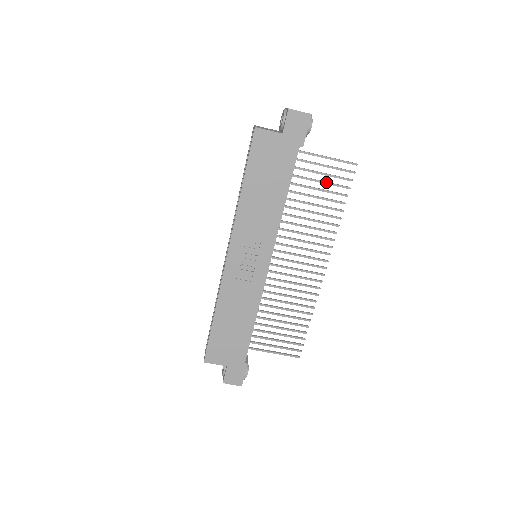
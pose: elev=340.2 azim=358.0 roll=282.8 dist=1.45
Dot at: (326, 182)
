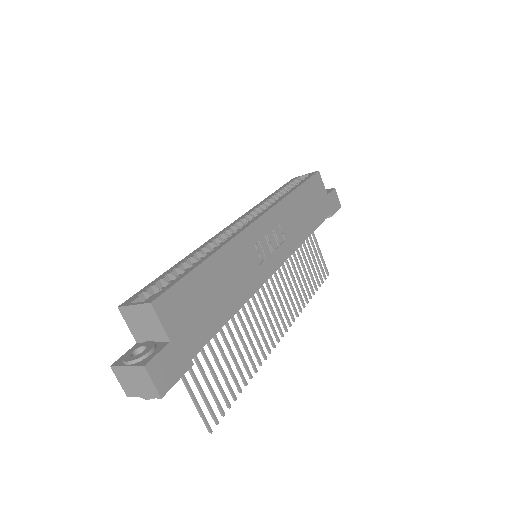
Dot at: occluded
